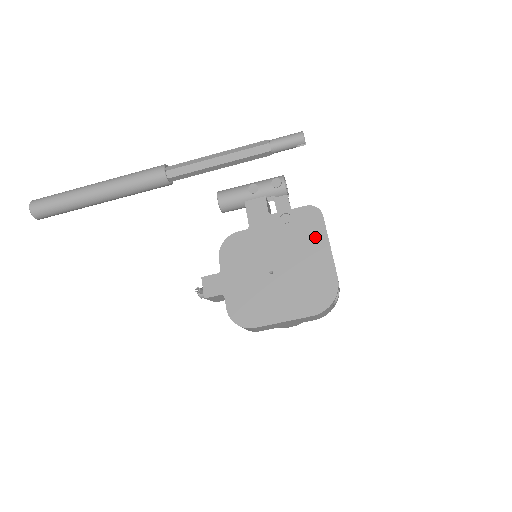
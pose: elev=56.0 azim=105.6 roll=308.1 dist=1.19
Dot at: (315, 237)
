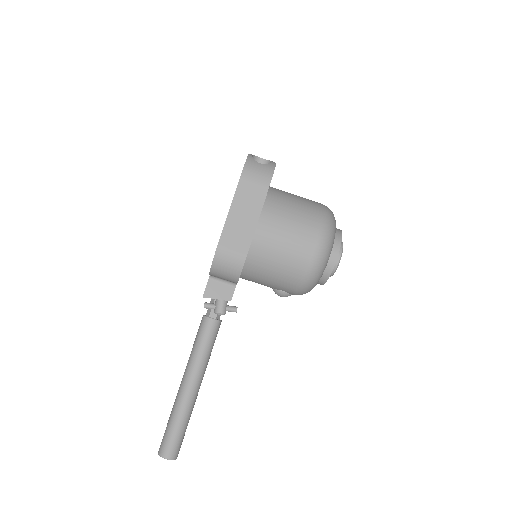
Dot at: occluded
